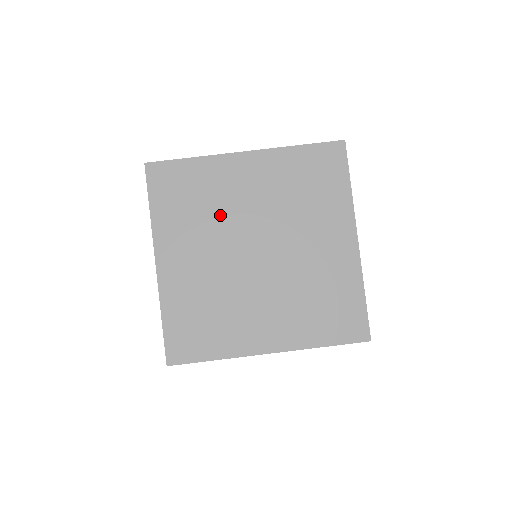
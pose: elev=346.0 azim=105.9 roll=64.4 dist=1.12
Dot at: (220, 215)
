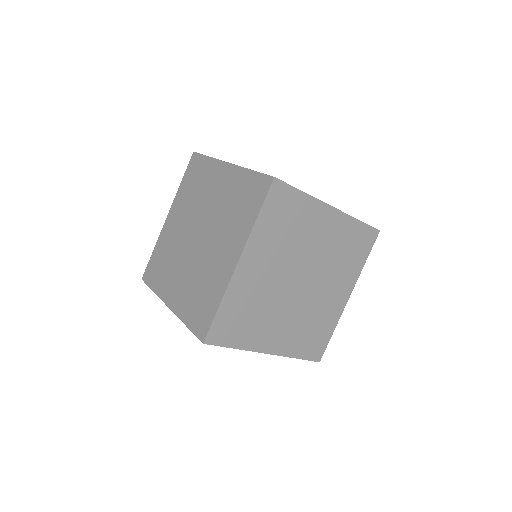
Dot at: occluded
